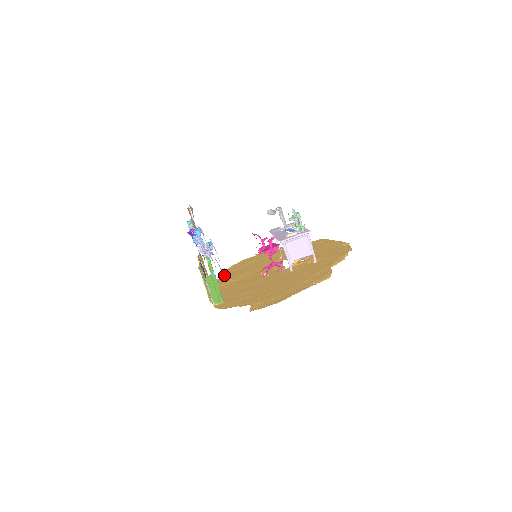
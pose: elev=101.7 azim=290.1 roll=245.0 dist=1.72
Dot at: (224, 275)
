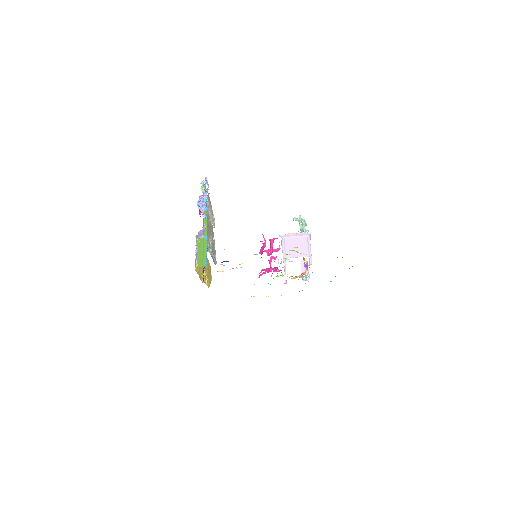
Dot at: (209, 213)
